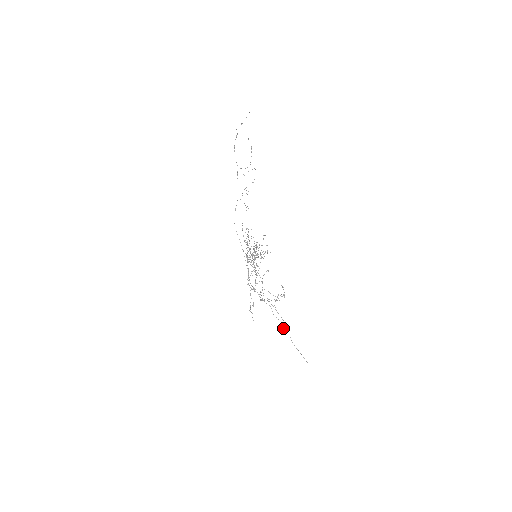
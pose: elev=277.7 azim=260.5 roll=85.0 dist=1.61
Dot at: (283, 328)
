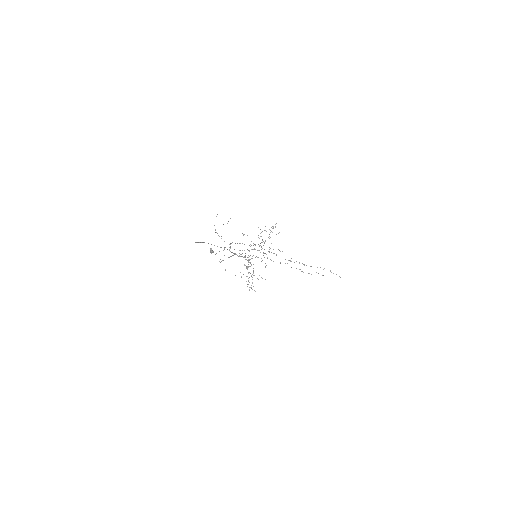
Dot at: (212, 250)
